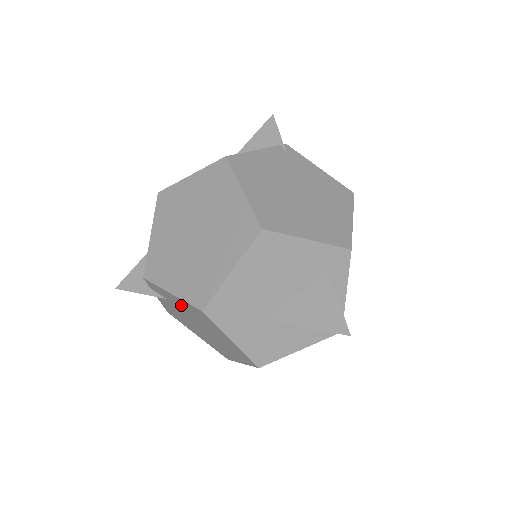
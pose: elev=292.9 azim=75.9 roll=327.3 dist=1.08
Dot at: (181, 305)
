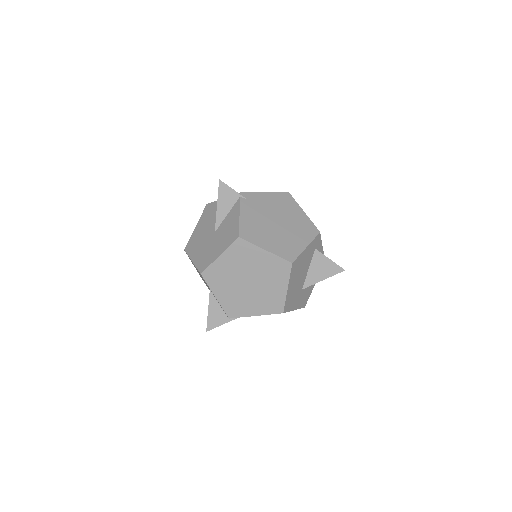
Dot at: occluded
